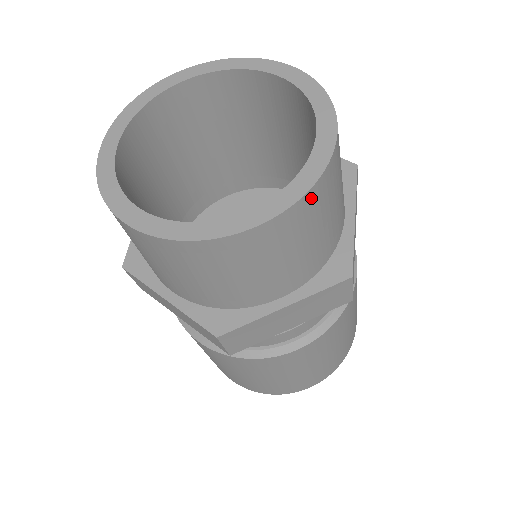
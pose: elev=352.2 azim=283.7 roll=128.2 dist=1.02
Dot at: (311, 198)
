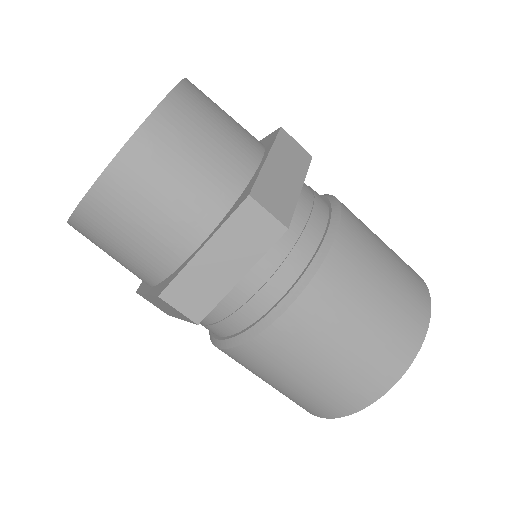
Dot at: (149, 134)
